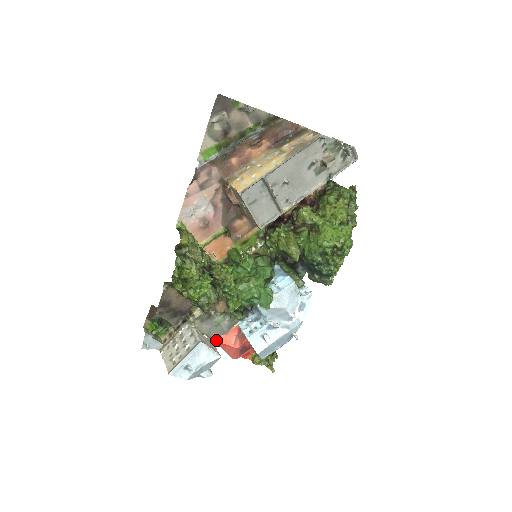
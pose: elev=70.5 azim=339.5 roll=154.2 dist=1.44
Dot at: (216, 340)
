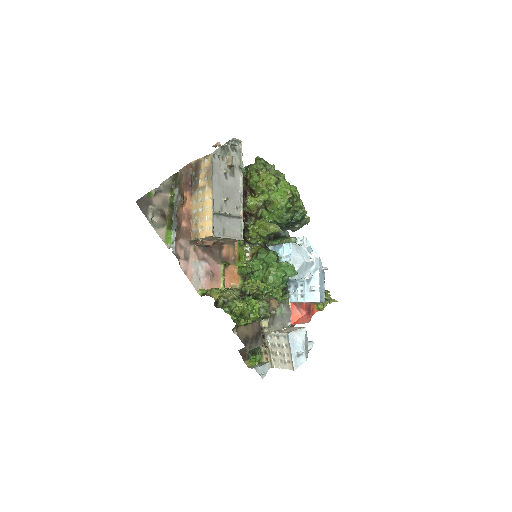
Dot at: (290, 324)
